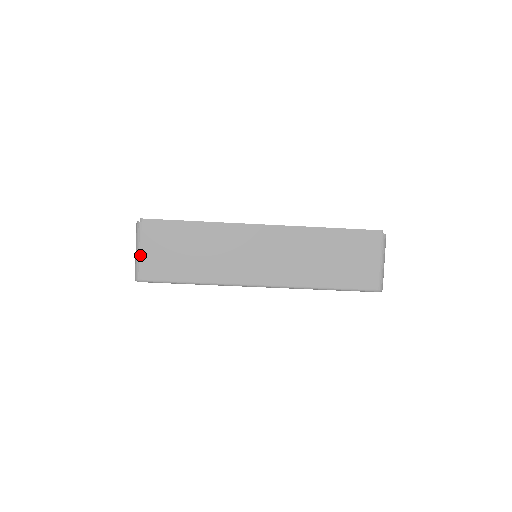
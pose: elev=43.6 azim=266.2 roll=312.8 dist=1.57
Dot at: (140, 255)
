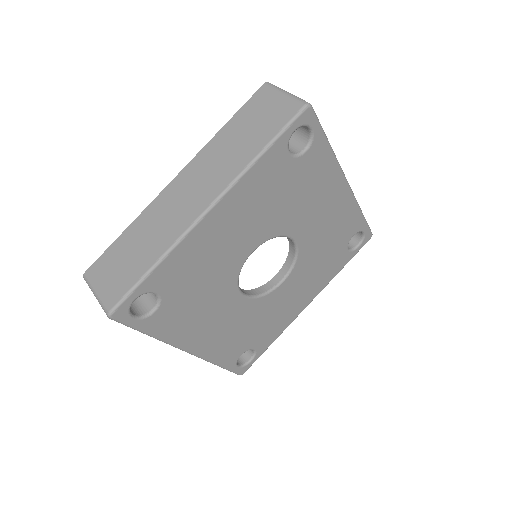
Dot at: (98, 294)
